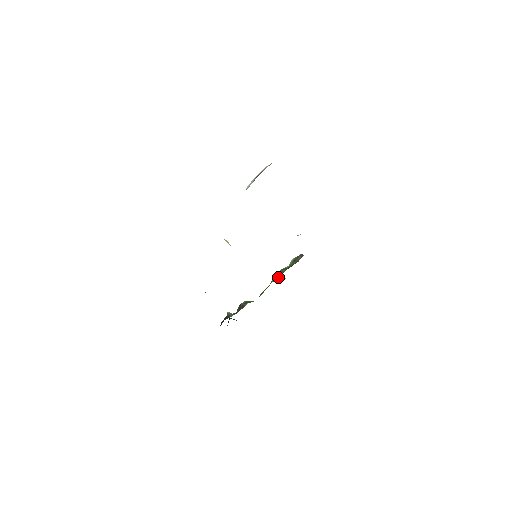
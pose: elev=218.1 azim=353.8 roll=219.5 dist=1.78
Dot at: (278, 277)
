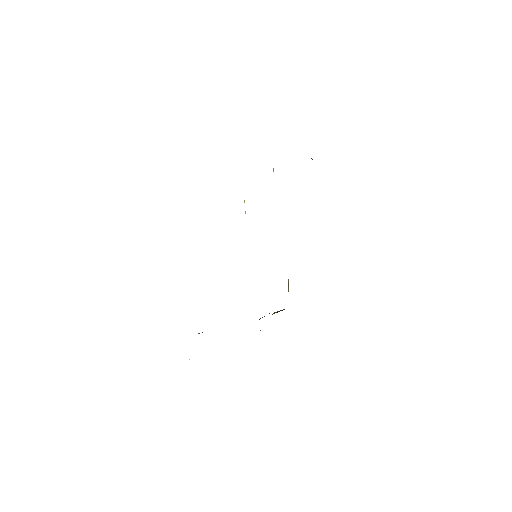
Dot at: occluded
